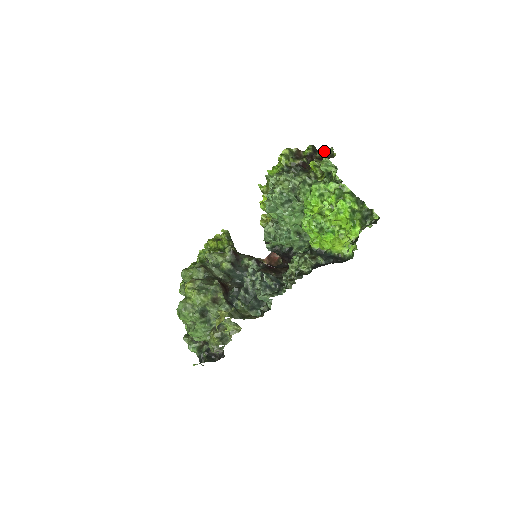
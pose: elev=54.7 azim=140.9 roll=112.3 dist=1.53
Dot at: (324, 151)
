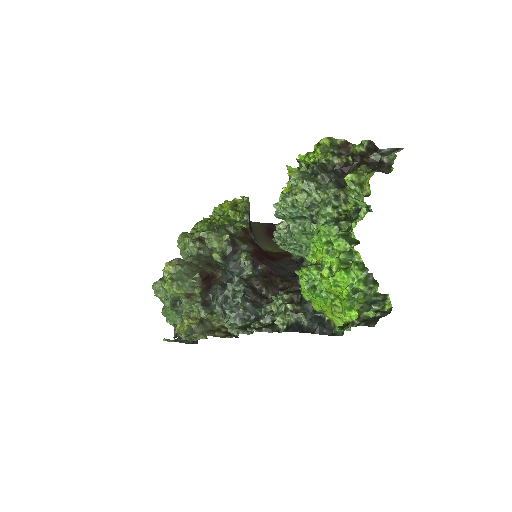
Dot at: (365, 173)
